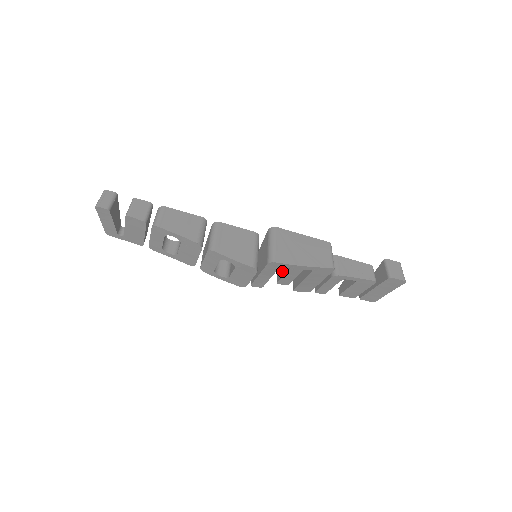
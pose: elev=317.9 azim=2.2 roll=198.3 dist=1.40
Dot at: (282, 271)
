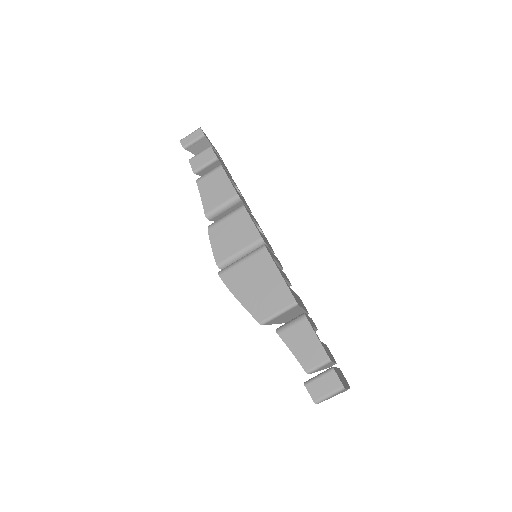
Dot at: occluded
